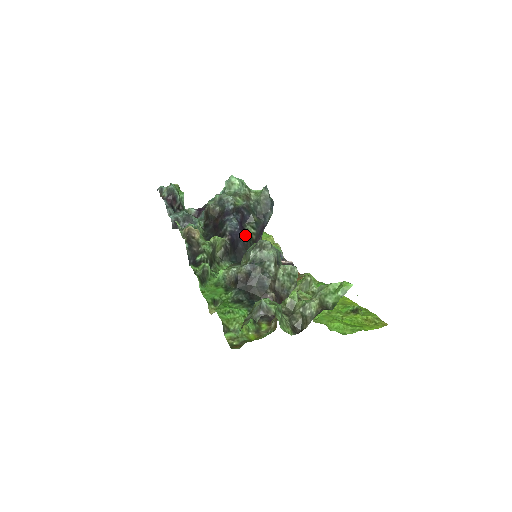
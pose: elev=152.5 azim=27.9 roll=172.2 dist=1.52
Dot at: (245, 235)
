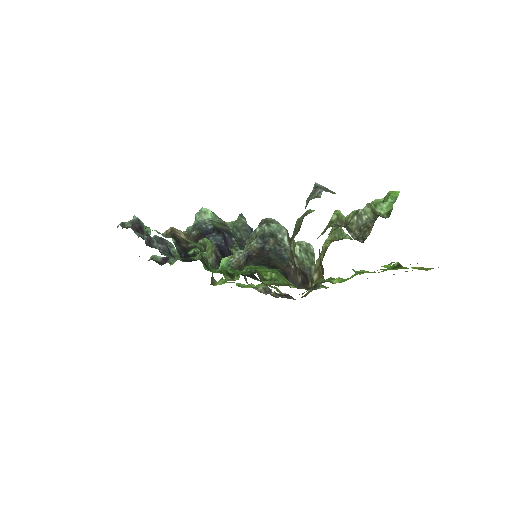
Dot at: (232, 254)
